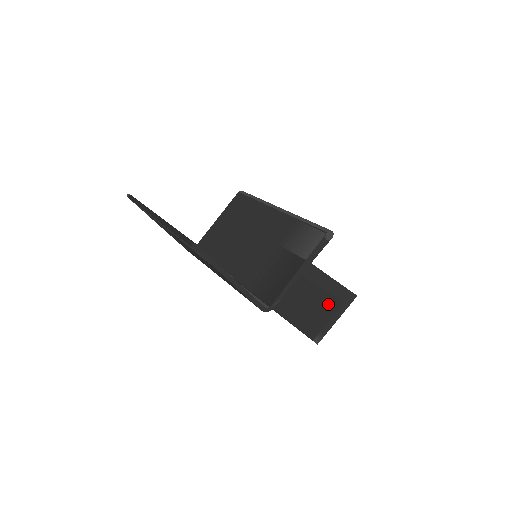
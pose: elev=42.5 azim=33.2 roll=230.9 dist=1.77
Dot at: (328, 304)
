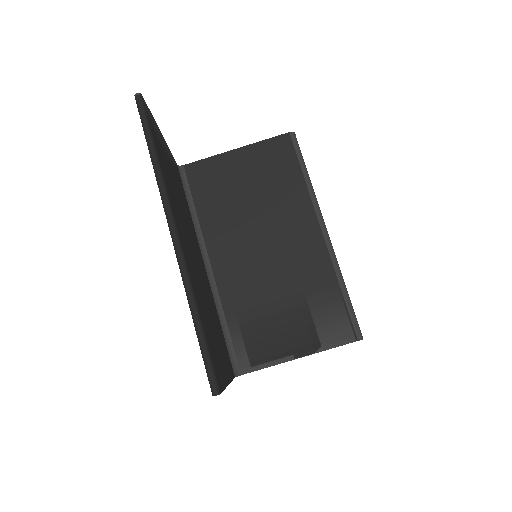
Dot at: occluded
